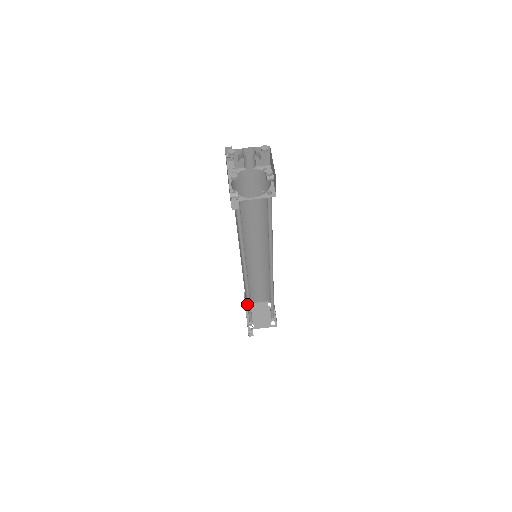
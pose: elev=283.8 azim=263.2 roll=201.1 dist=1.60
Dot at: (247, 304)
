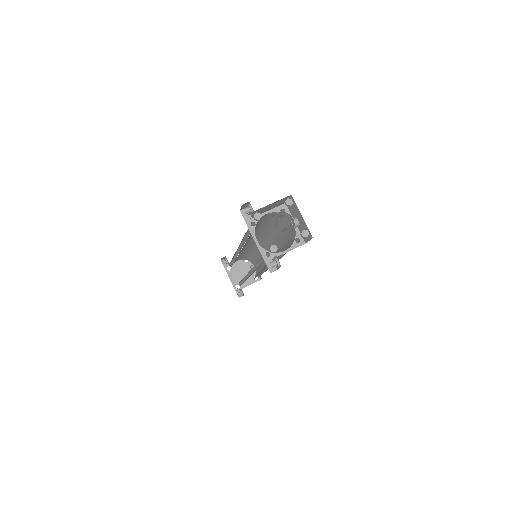
Dot at: occluded
